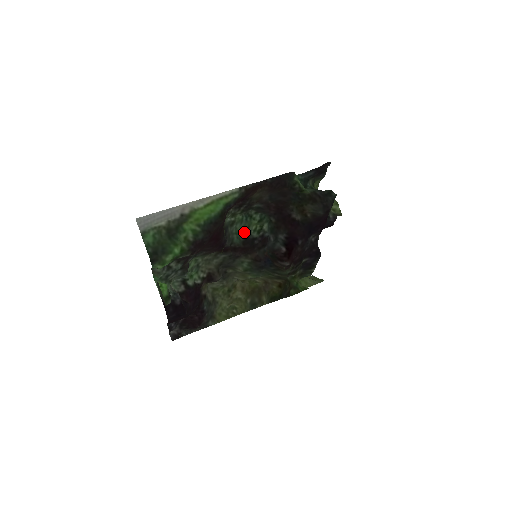
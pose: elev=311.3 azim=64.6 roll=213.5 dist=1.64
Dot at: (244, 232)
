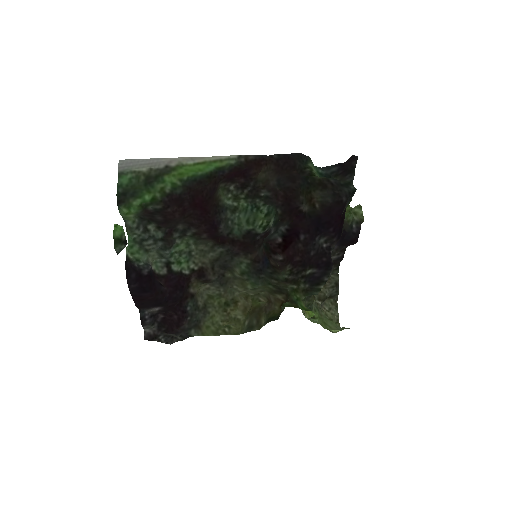
Dot at: (249, 226)
